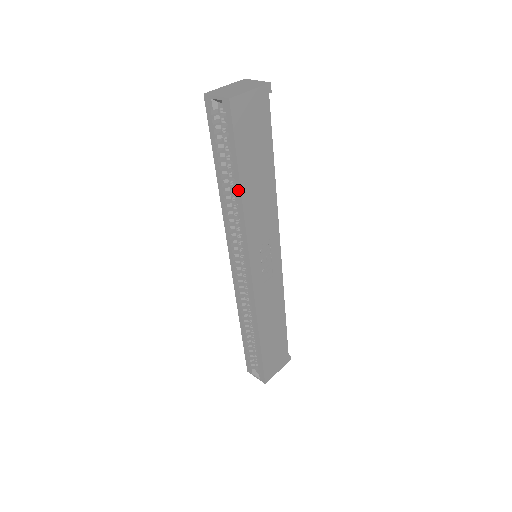
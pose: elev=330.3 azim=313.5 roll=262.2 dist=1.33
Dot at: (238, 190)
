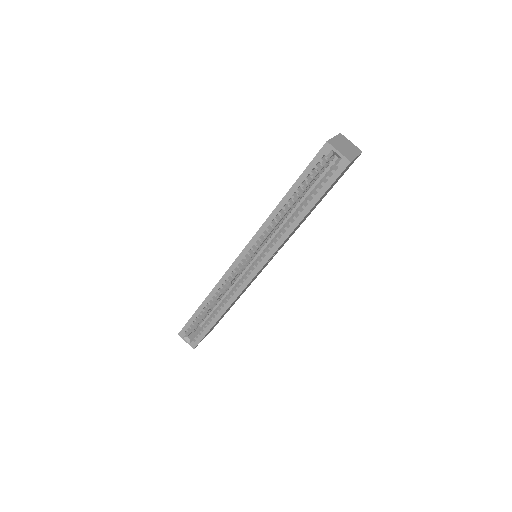
Dot at: (300, 218)
